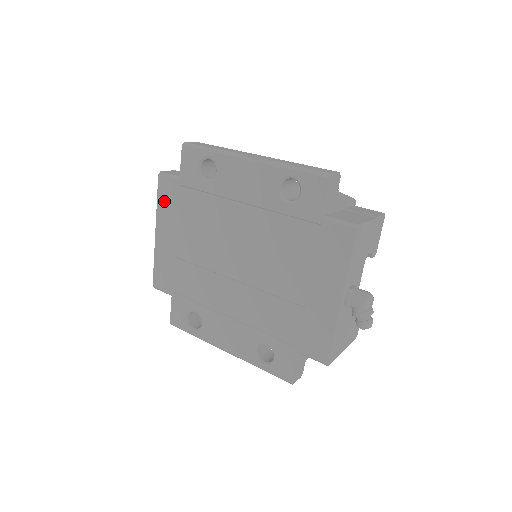
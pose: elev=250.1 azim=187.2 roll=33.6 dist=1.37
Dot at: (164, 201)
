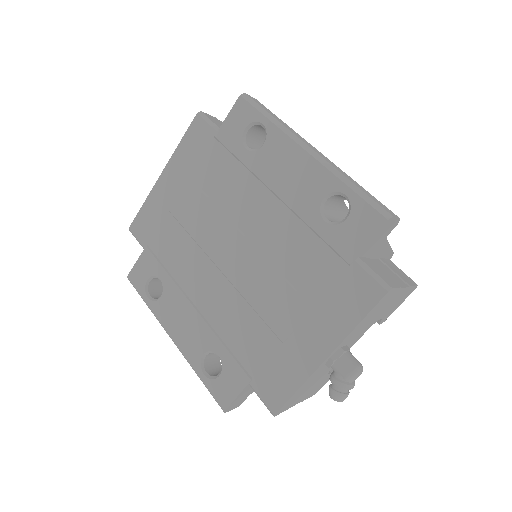
Dot at: (188, 145)
